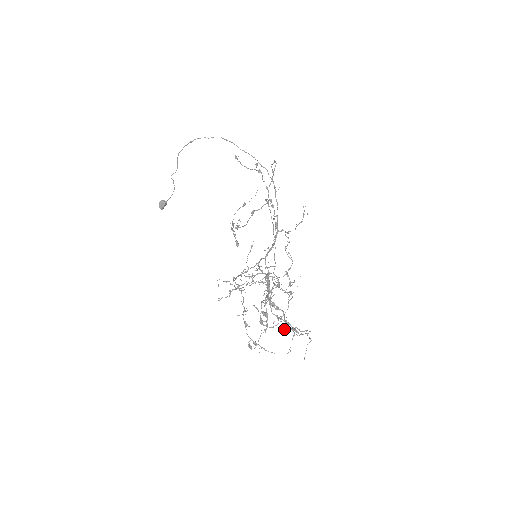
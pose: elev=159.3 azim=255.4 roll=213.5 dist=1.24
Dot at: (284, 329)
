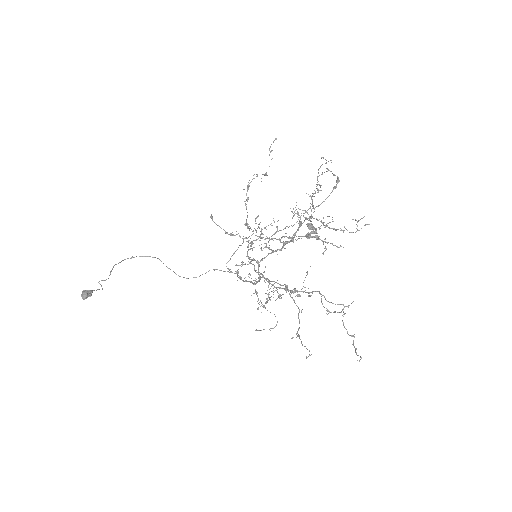
Dot at: occluded
